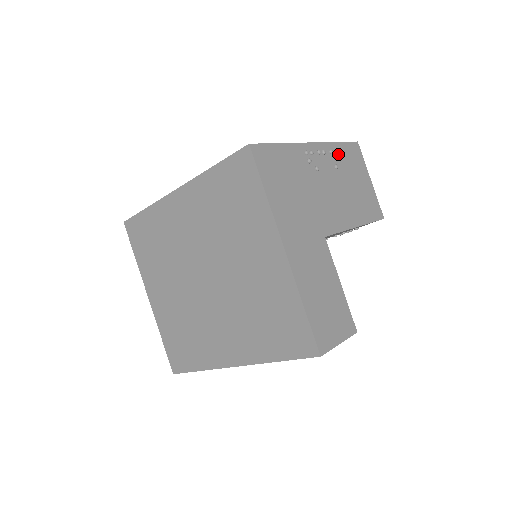
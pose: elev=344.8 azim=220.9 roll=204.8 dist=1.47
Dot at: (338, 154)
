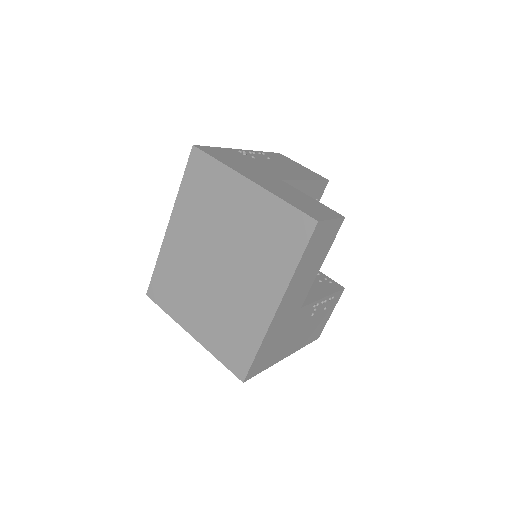
Dot at: (267, 155)
